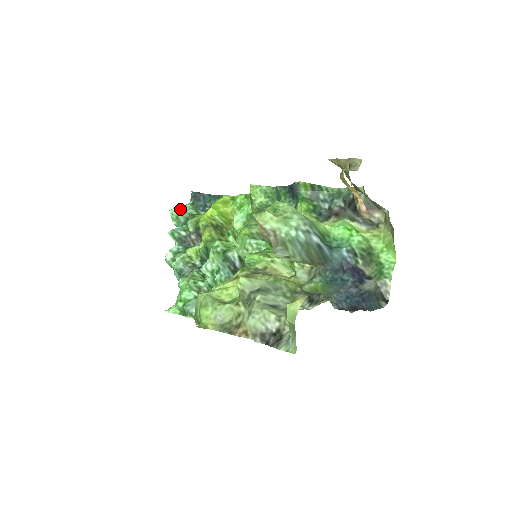
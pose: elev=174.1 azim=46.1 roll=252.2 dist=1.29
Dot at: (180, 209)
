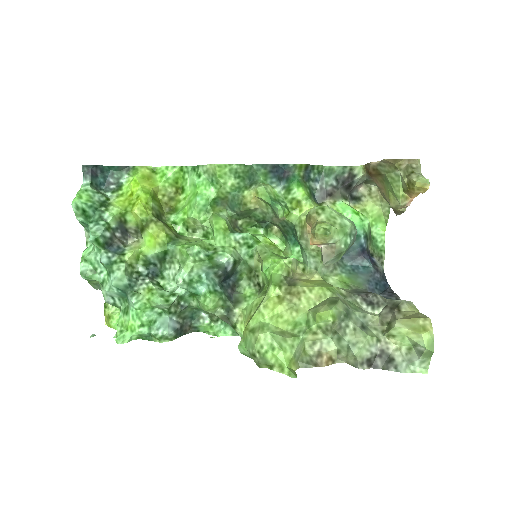
Dot at: (84, 198)
